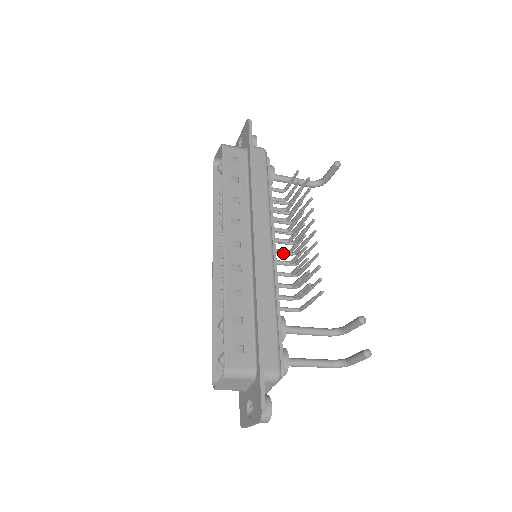
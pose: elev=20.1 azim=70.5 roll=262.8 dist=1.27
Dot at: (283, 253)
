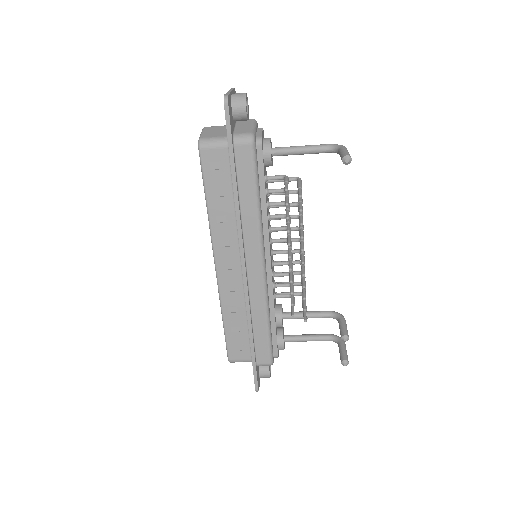
Dot at: occluded
